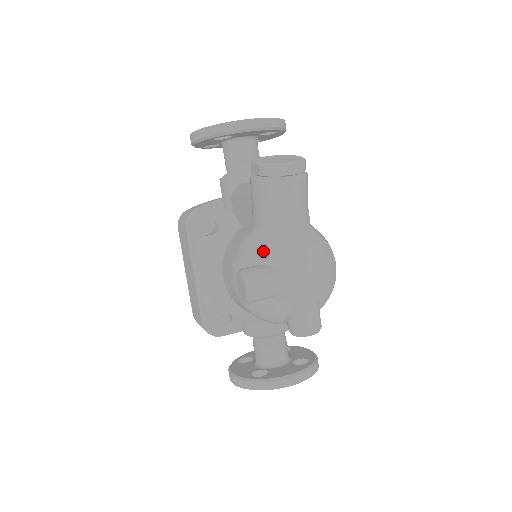
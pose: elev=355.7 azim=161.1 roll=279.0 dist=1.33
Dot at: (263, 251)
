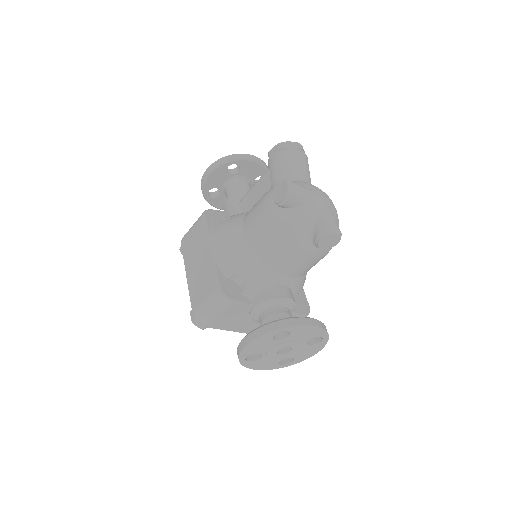
Dot at: occluded
